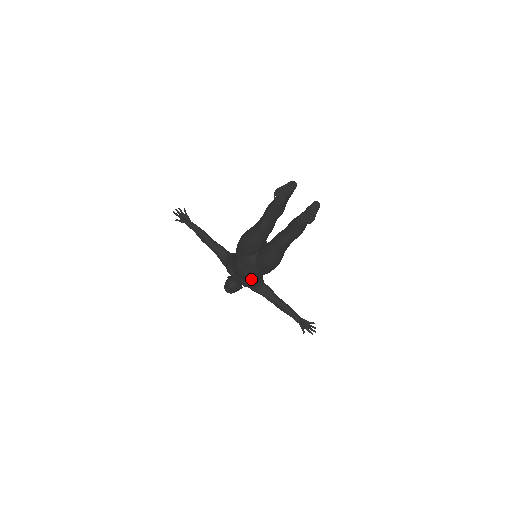
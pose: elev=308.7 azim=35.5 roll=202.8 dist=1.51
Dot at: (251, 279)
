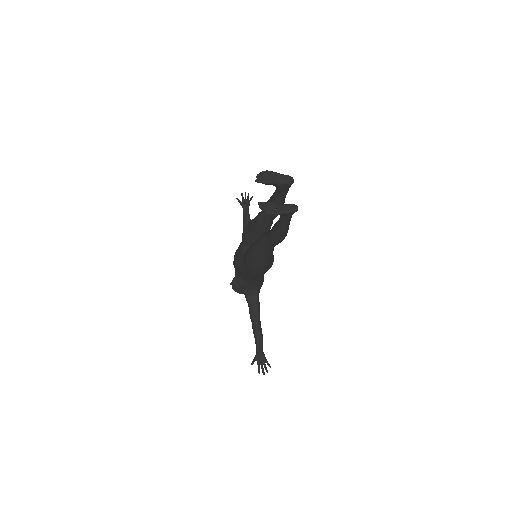
Dot at: (241, 275)
